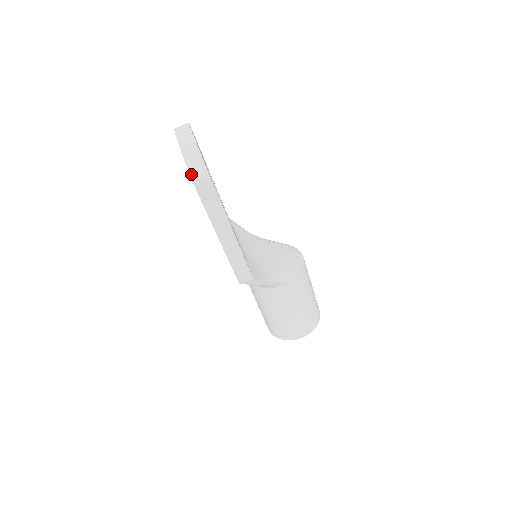
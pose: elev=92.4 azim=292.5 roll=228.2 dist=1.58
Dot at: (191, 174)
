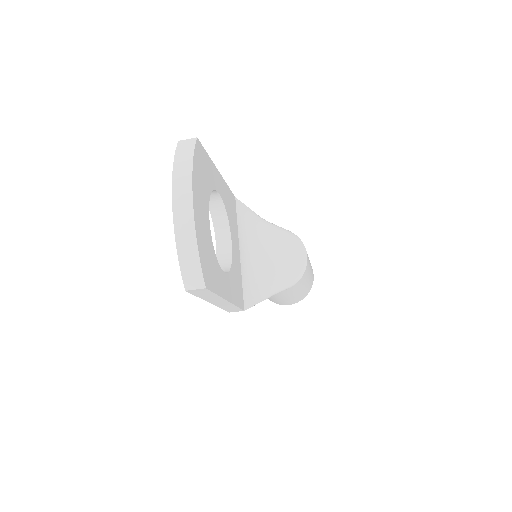
Dot at: (184, 278)
